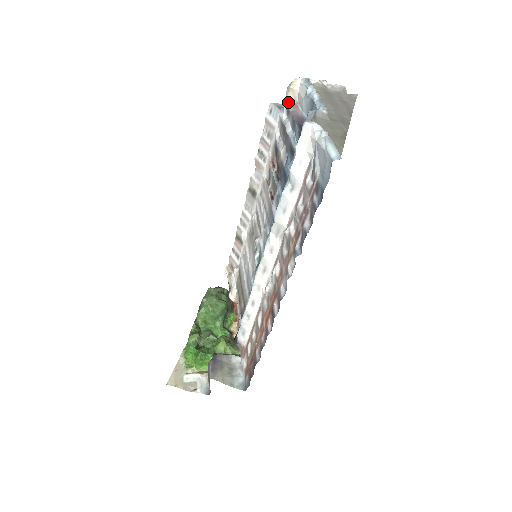
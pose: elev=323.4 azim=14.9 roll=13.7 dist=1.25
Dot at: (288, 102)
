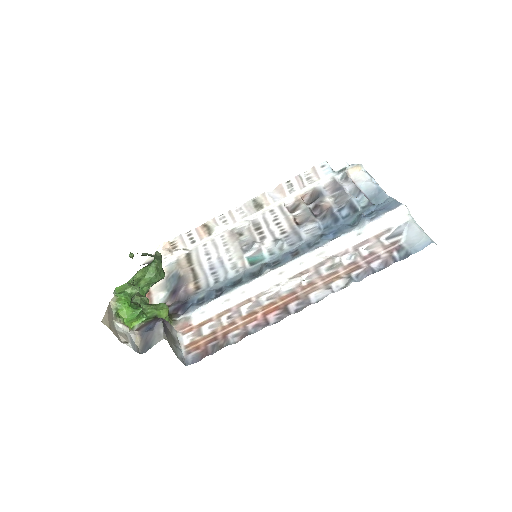
Dot at: (347, 173)
